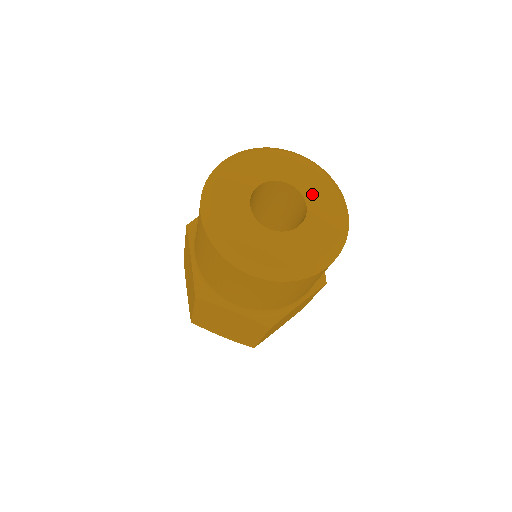
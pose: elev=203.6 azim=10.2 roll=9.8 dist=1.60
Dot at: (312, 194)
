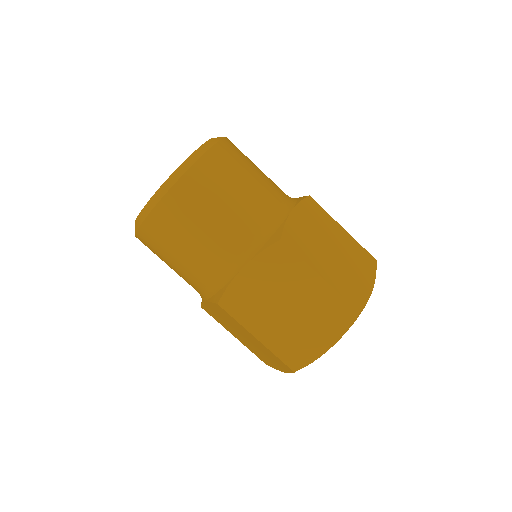
Dot at: occluded
